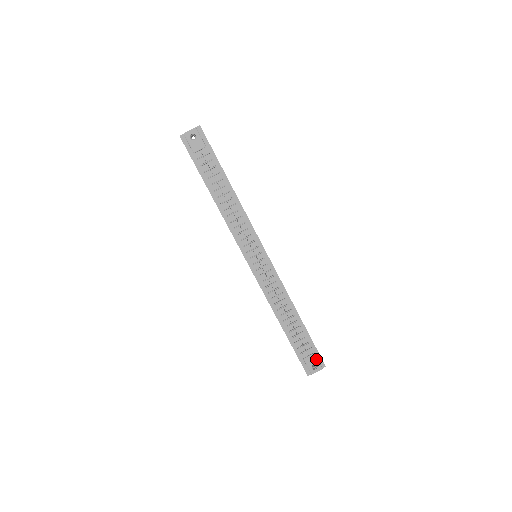
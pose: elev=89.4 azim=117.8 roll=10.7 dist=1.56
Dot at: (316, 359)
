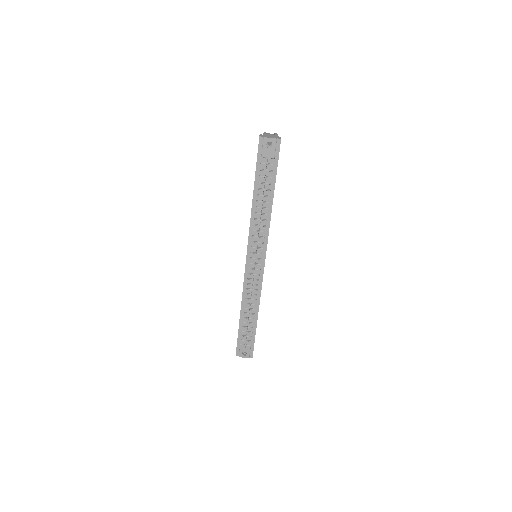
Dot at: (249, 350)
